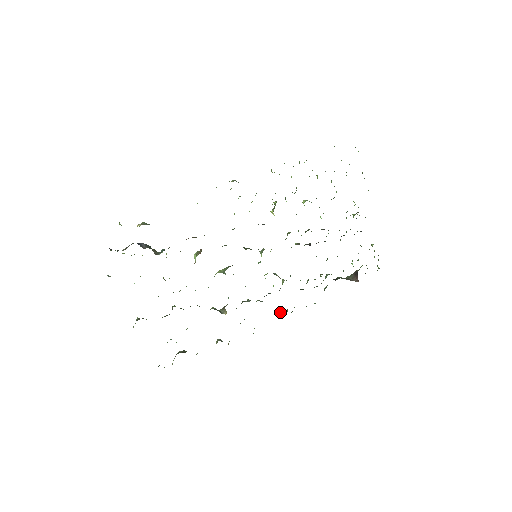
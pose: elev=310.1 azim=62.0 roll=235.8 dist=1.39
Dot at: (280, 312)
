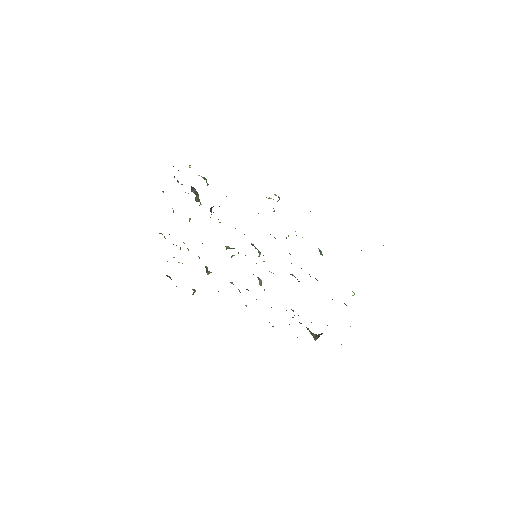
Dot at: occluded
